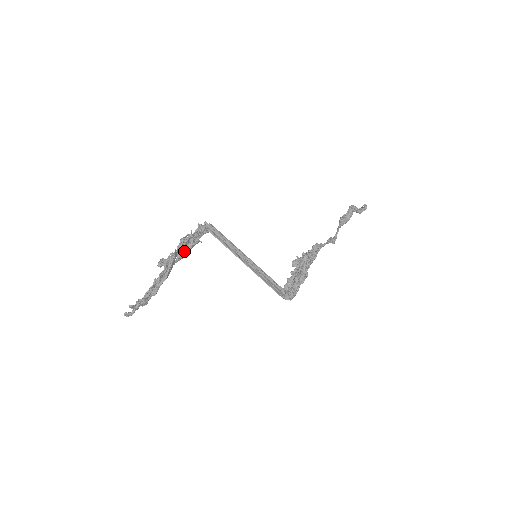
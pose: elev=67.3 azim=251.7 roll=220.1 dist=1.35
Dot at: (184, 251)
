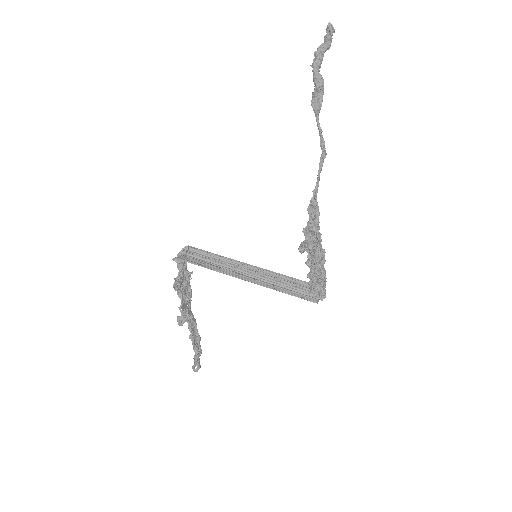
Dot at: (187, 293)
